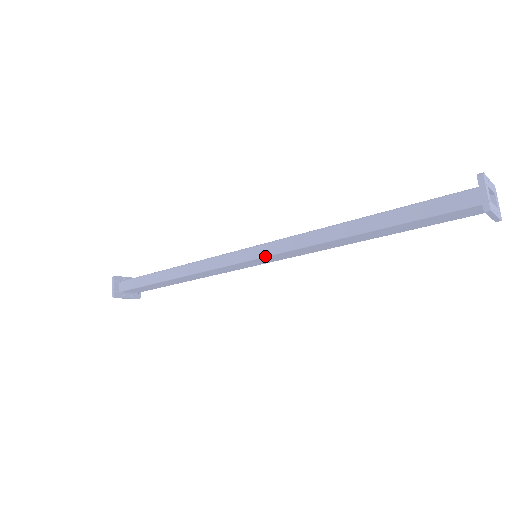
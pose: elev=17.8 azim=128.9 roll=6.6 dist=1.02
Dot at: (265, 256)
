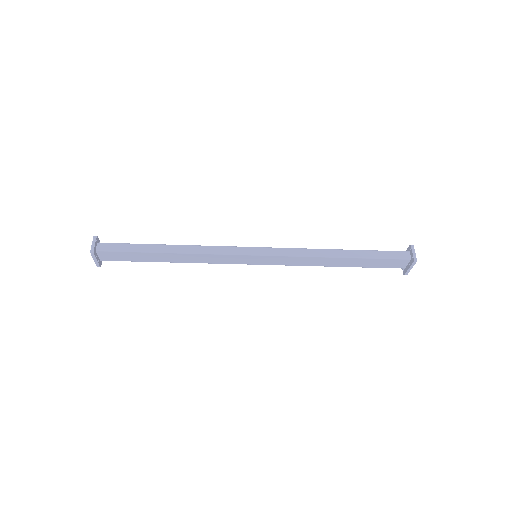
Dot at: (272, 255)
